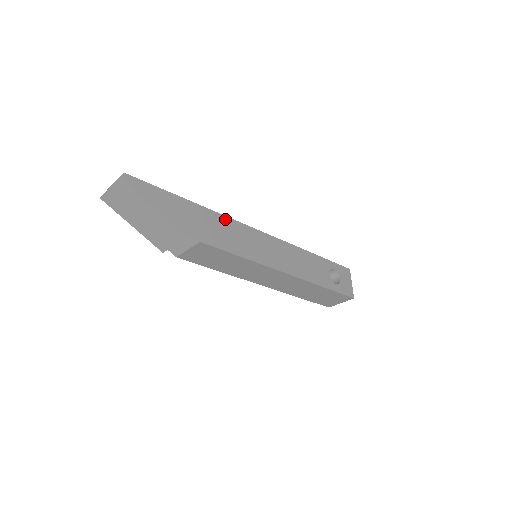
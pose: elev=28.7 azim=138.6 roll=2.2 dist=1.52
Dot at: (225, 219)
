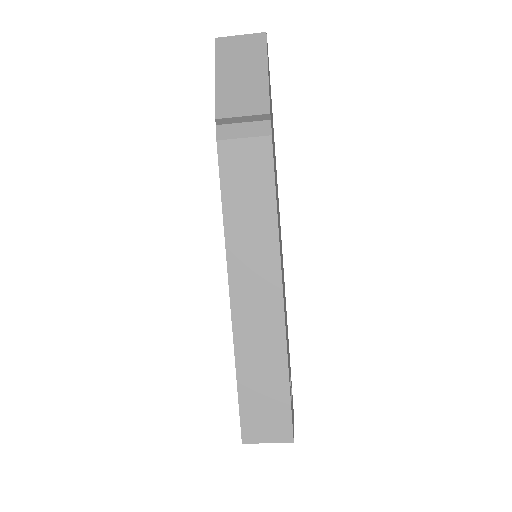
Dot at: occluded
